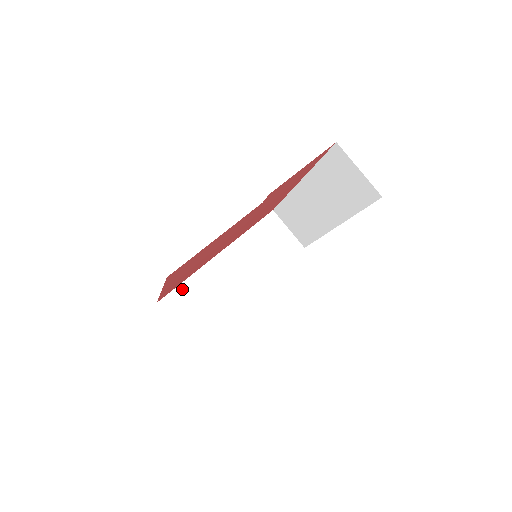
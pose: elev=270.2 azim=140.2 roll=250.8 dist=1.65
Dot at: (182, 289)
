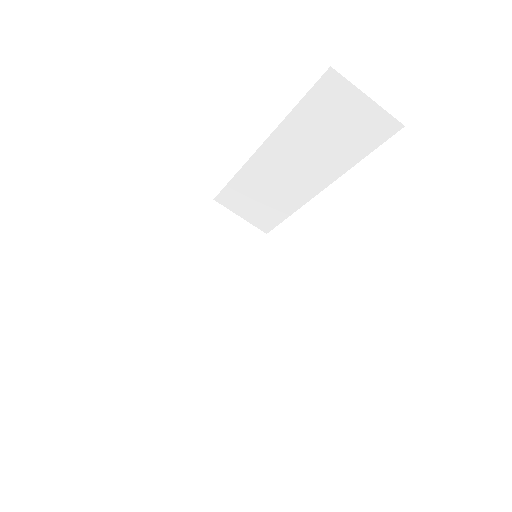
Dot at: (233, 187)
